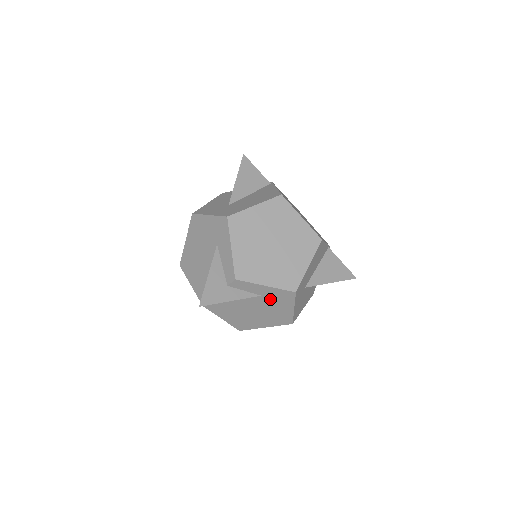
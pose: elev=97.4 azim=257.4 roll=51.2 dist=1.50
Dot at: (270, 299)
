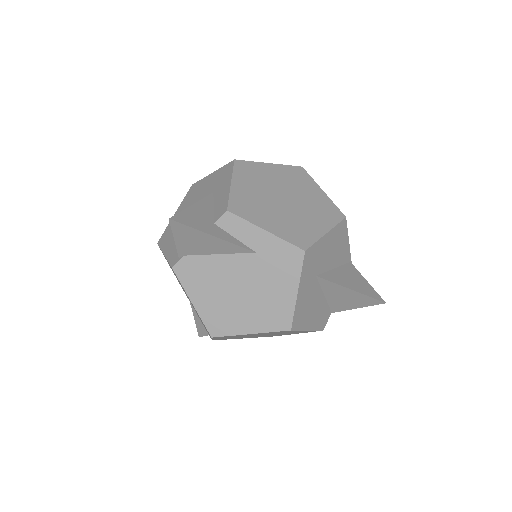
Dot at: (267, 263)
